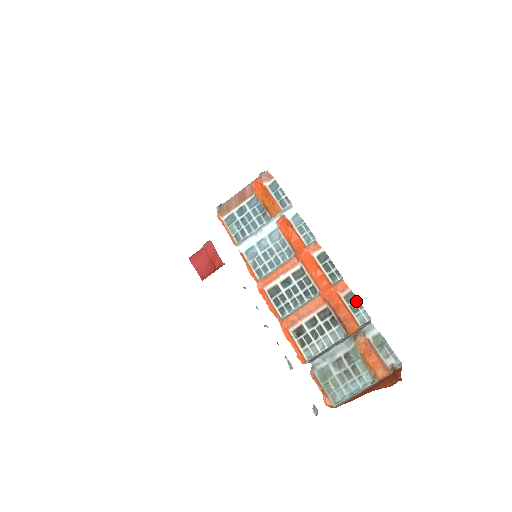
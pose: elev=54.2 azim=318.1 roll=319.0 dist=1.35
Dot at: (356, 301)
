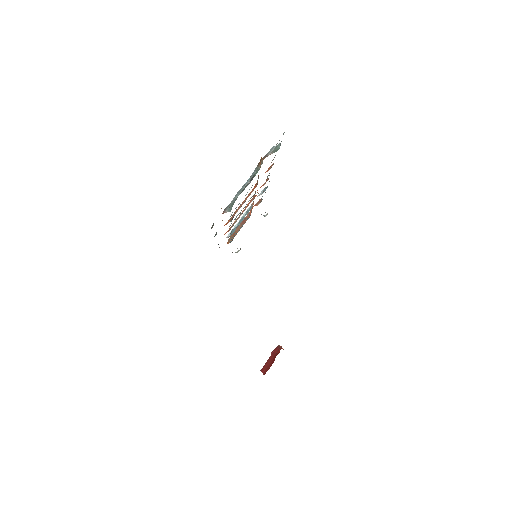
Dot at: occluded
